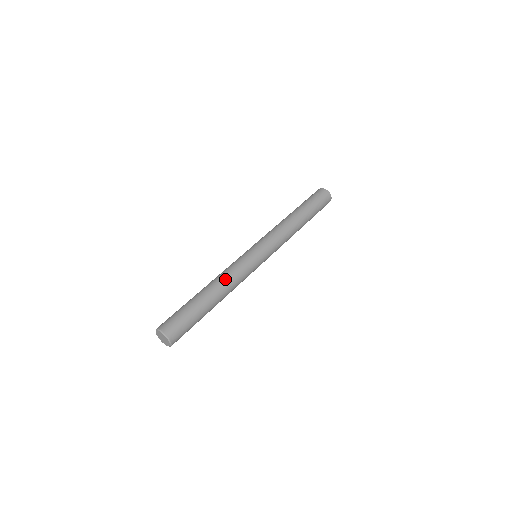
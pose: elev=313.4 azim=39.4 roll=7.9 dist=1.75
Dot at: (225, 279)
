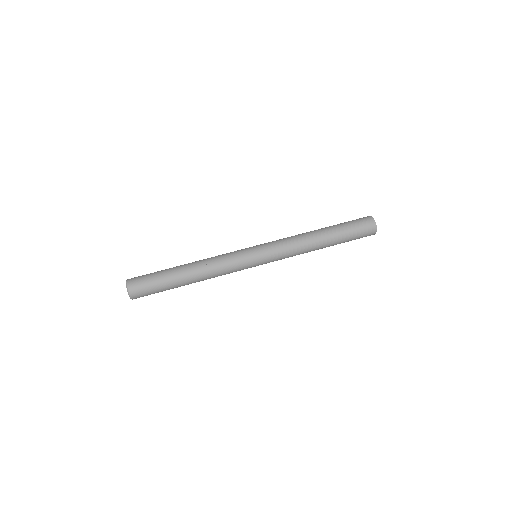
Dot at: (208, 267)
